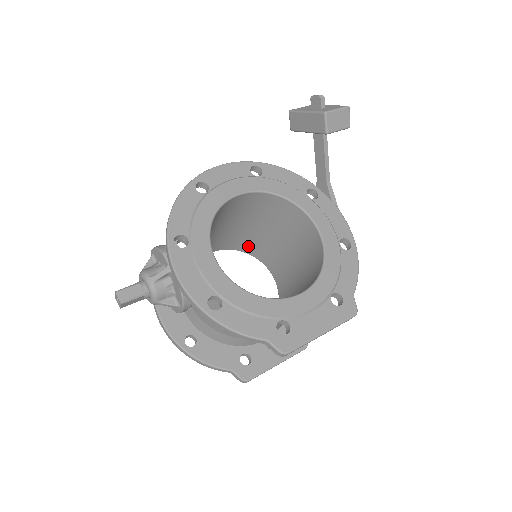
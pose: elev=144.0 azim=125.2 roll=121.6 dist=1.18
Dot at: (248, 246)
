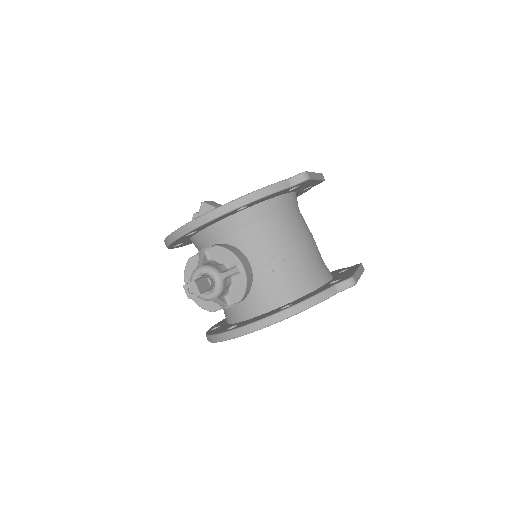
Dot at: occluded
